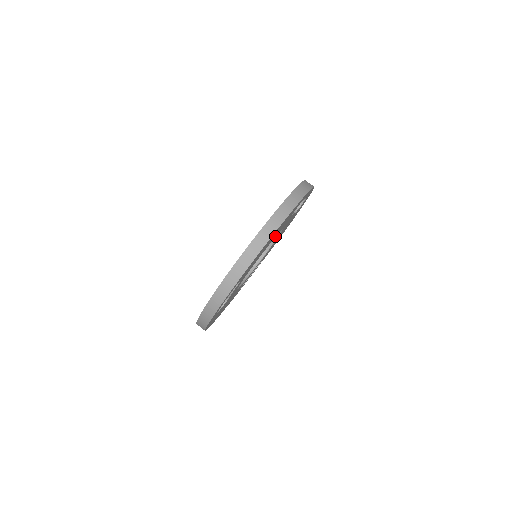
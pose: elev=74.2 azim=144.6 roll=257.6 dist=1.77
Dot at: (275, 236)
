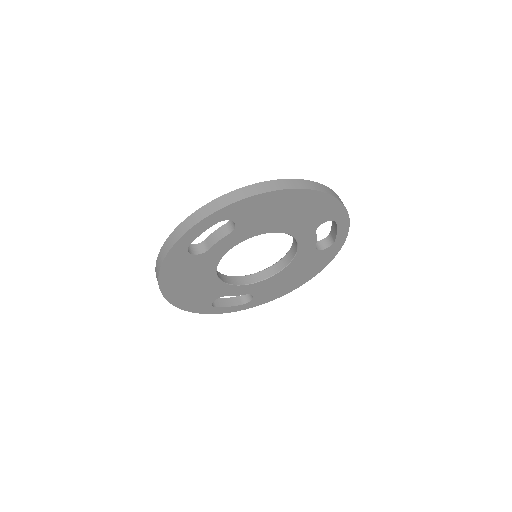
Dot at: (290, 230)
